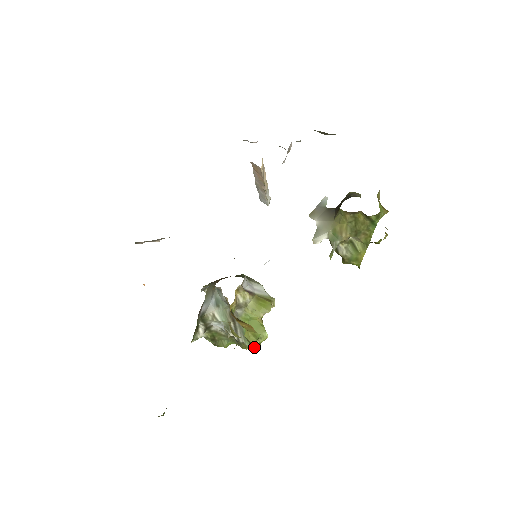
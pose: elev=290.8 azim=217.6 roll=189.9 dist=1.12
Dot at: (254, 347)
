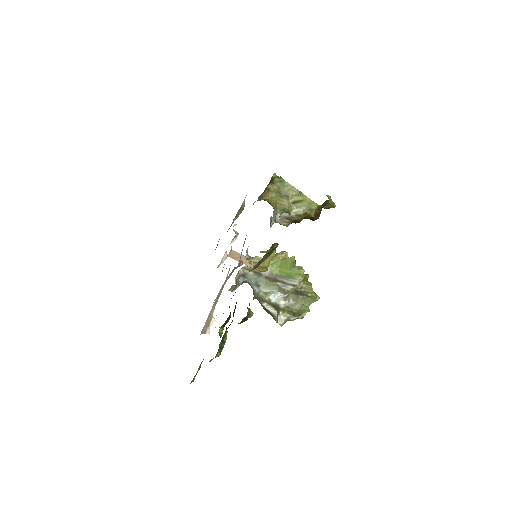
Dot at: (299, 271)
